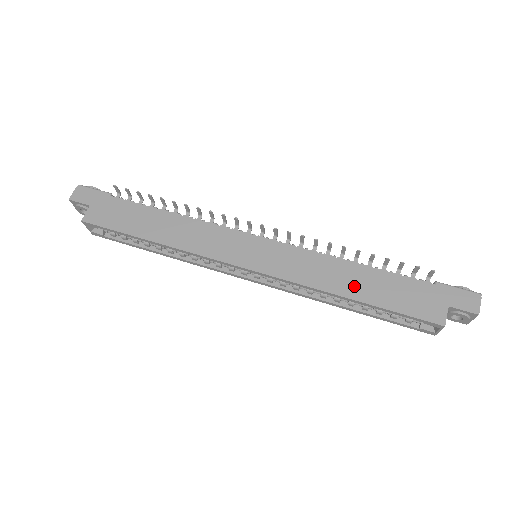
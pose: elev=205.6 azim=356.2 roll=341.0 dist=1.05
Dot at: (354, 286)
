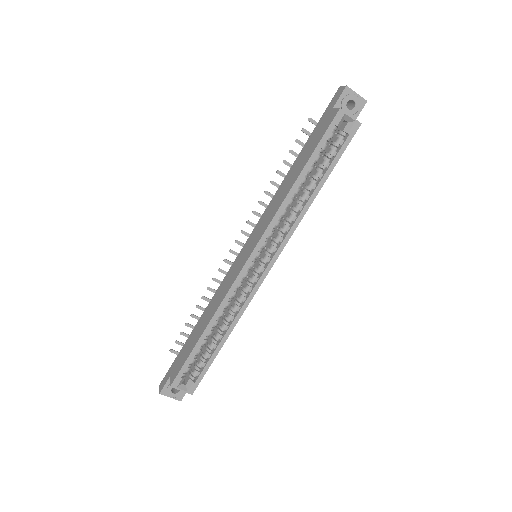
Dot at: (293, 176)
